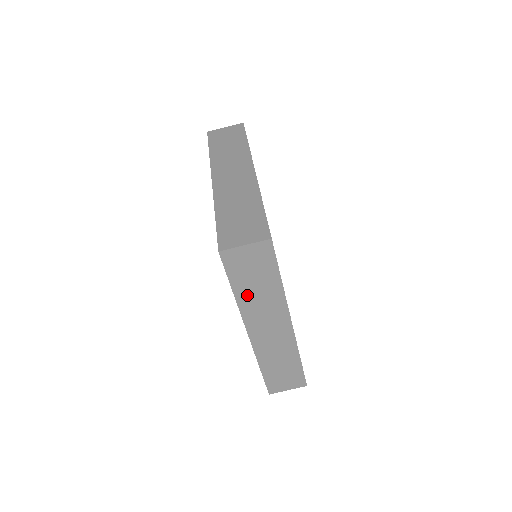
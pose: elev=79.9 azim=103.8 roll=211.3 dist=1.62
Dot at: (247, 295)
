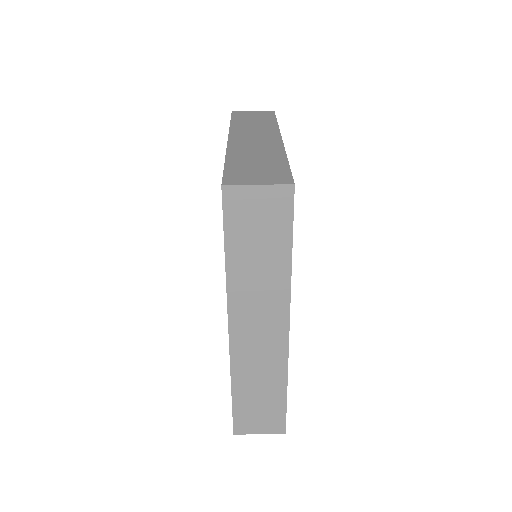
Dot at: (242, 266)
